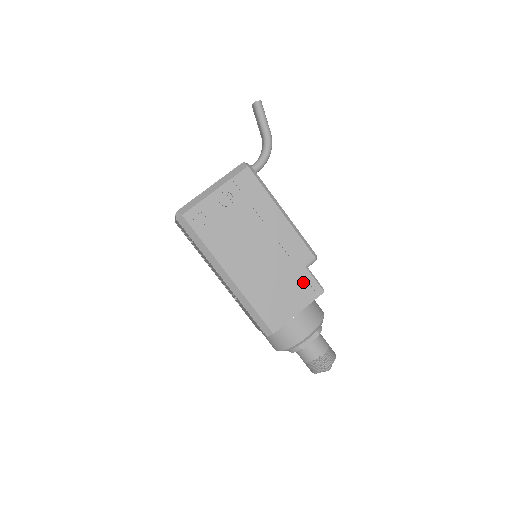
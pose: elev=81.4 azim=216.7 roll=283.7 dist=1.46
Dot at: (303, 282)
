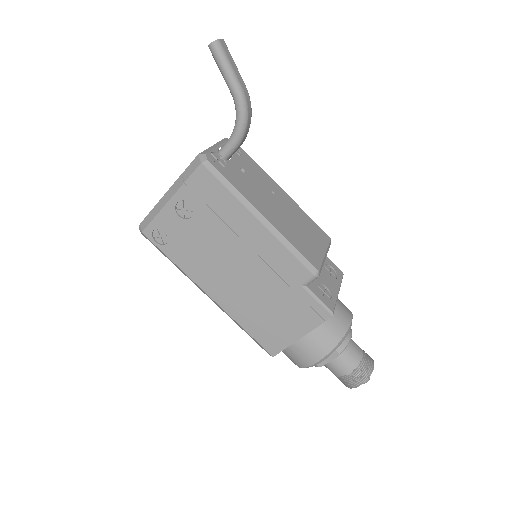
Dot at: (301, 304)
